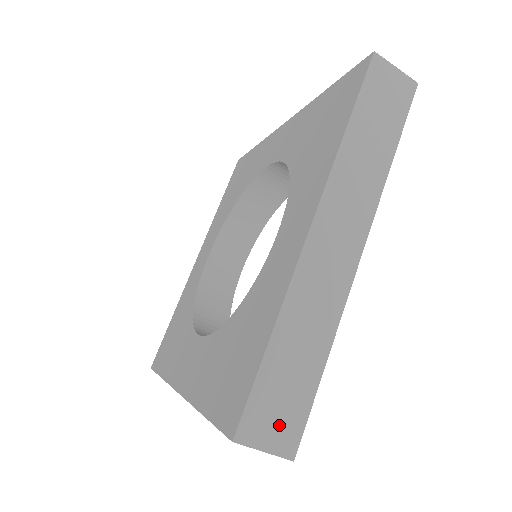
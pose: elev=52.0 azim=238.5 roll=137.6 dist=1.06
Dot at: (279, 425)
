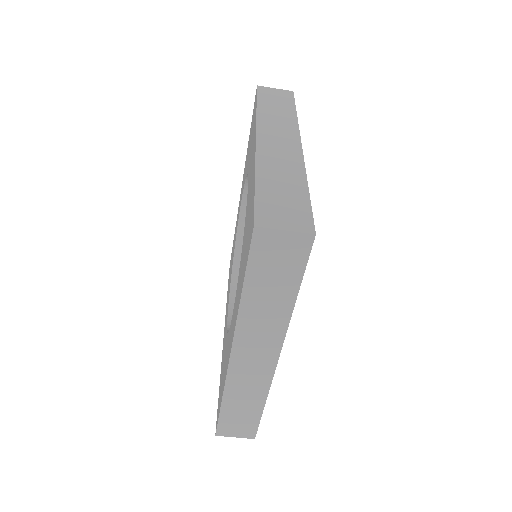
Dot at: (289, 217)
